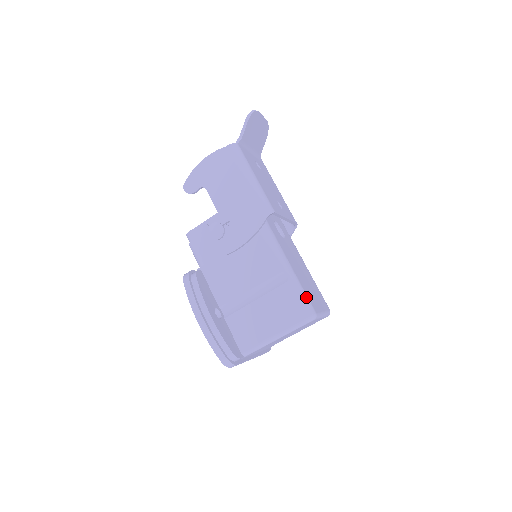
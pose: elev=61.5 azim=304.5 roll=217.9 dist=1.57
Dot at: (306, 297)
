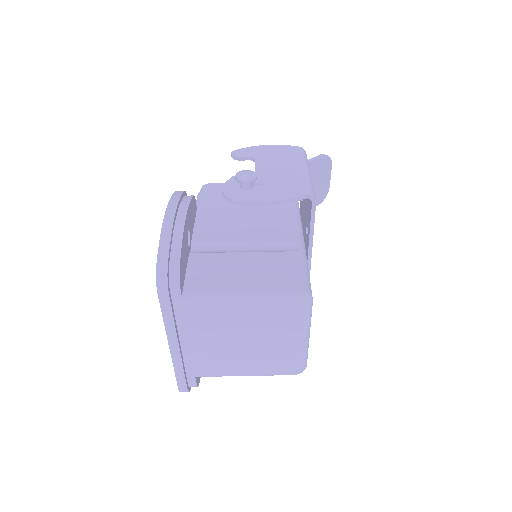
Dot at: (309, 278)
